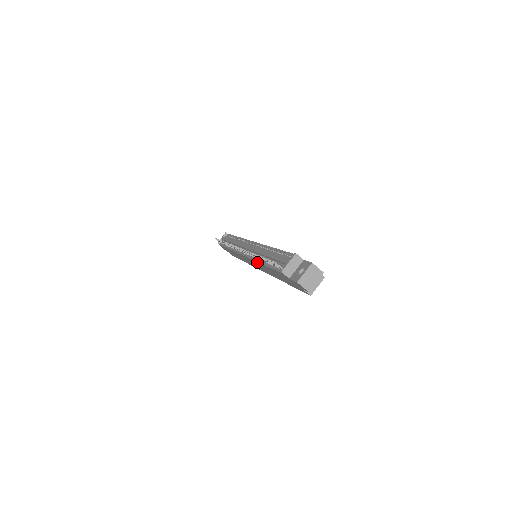
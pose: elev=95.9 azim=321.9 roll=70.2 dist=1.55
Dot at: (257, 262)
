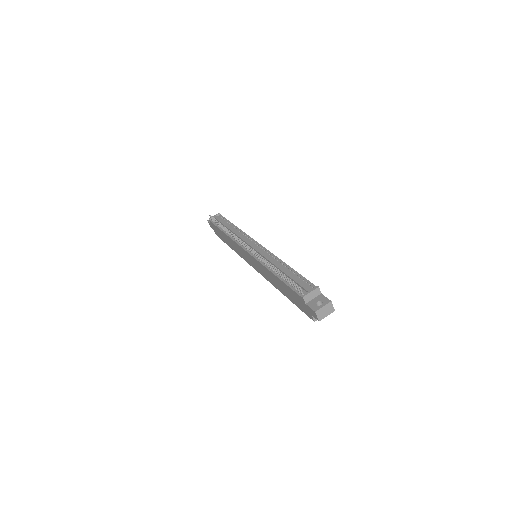
Dot at: (267, 269)
